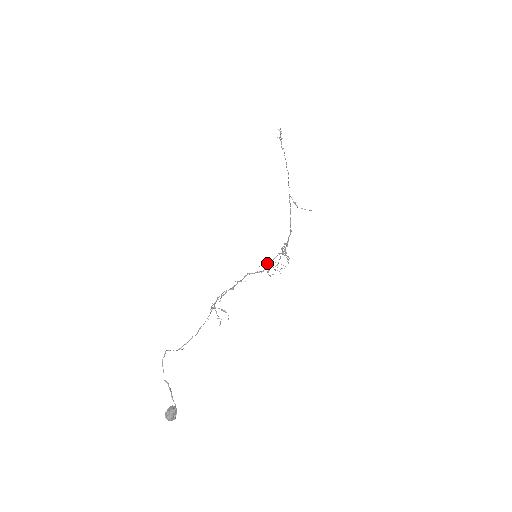
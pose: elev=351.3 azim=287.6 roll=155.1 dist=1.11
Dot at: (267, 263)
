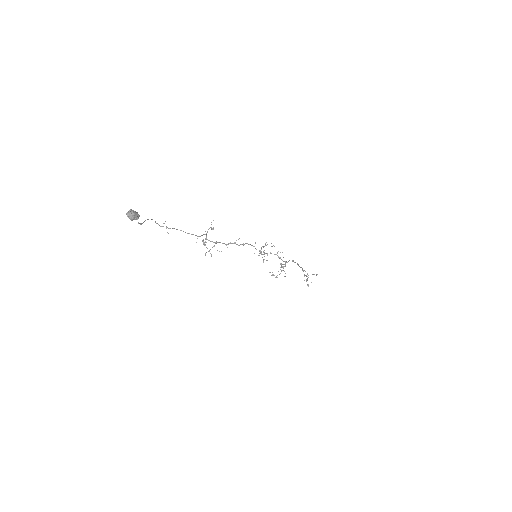
Dot at: occluded
